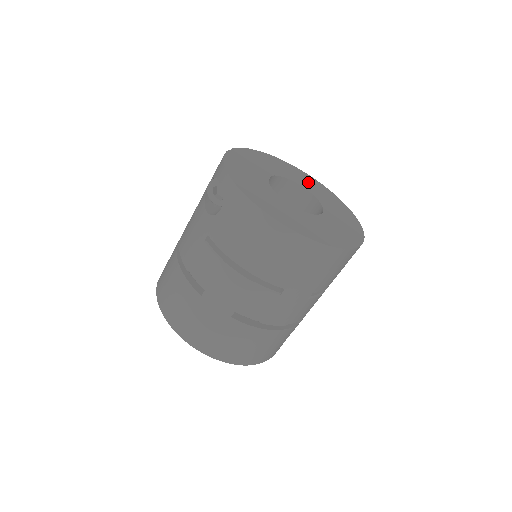
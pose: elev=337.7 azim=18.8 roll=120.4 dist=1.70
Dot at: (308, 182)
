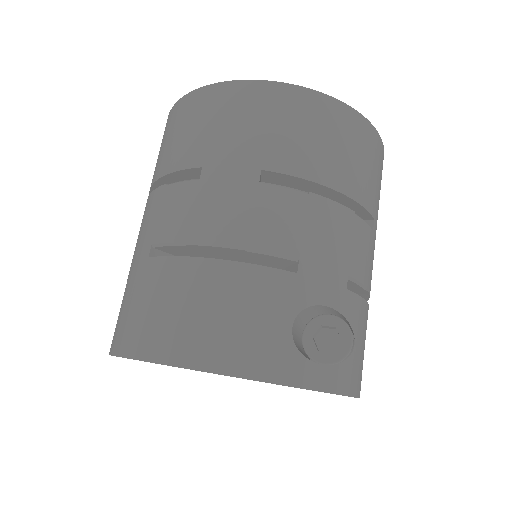
Dot at: occluded
